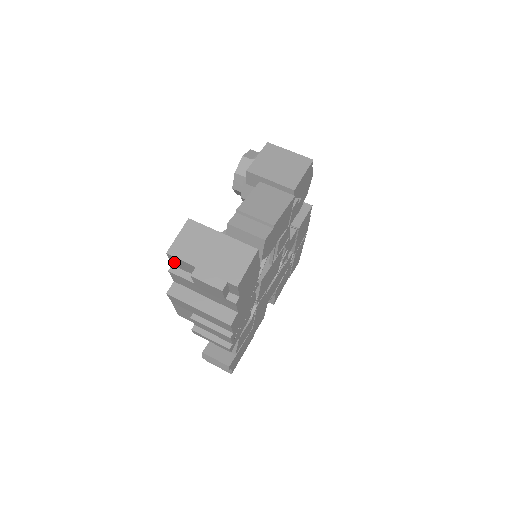
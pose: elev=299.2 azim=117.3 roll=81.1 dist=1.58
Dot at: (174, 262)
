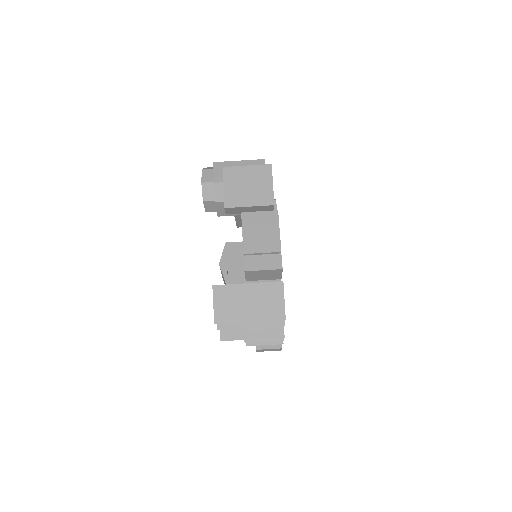
Dot at: occluded
